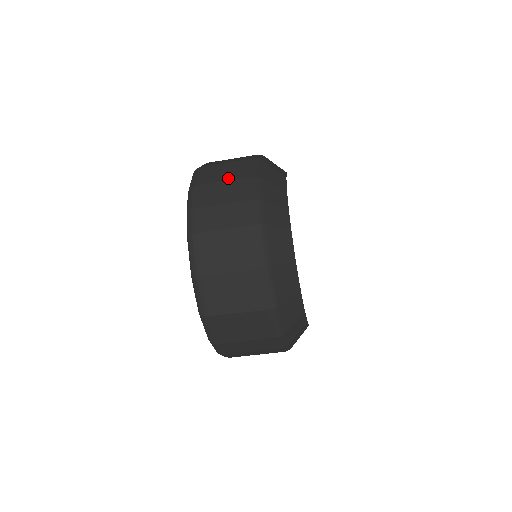
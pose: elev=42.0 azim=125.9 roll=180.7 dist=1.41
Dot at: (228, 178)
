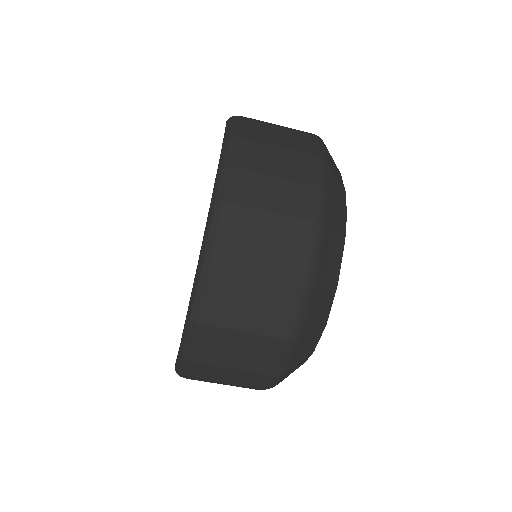
Dot at: (285, 145)
